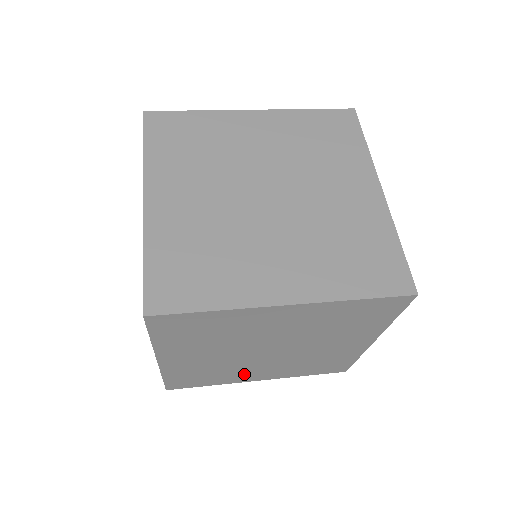
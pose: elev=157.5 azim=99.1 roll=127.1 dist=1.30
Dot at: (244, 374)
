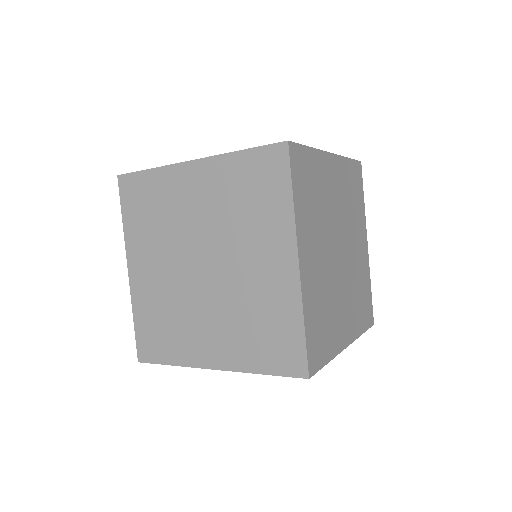
Dot at: (339, 321)
